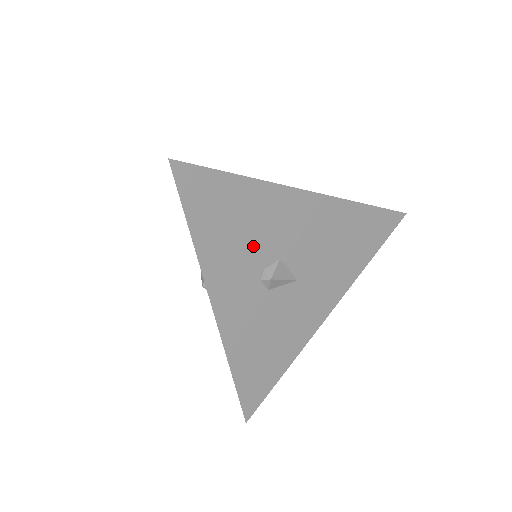
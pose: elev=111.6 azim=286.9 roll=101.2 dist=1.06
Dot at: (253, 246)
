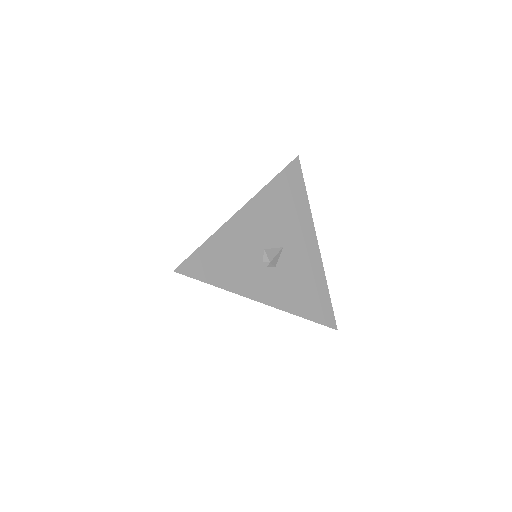
Dot at: (246, 259)
